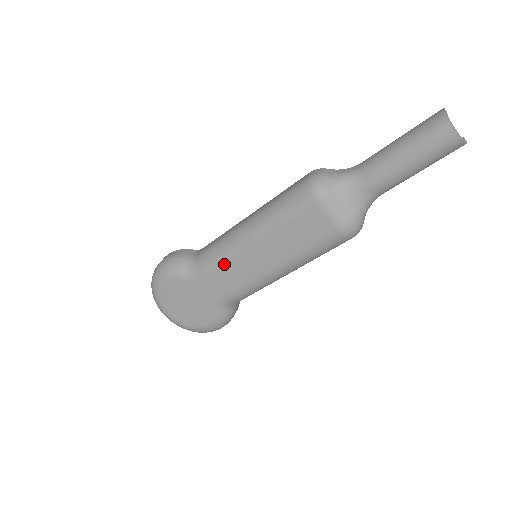
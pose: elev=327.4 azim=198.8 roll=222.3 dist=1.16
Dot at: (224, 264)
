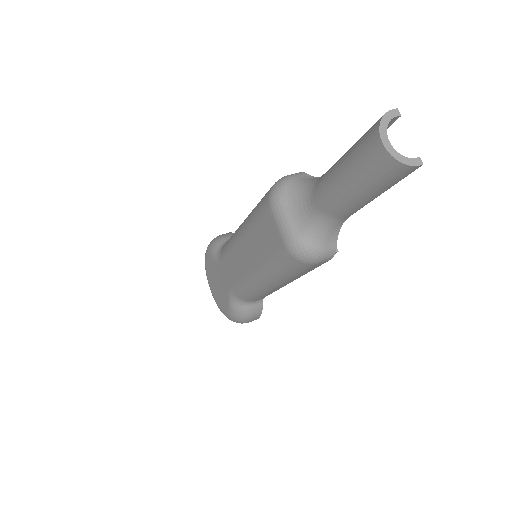
Dot at: (229, 253)
